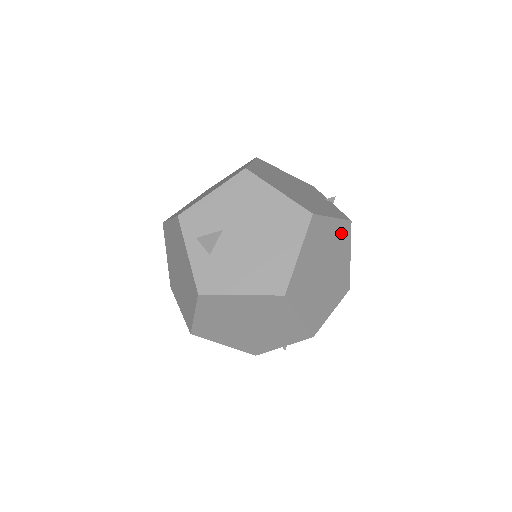
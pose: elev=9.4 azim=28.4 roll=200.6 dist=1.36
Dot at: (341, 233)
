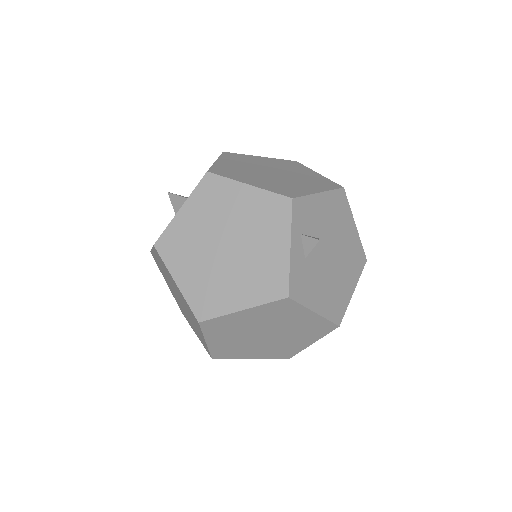
Dot at: occluded
